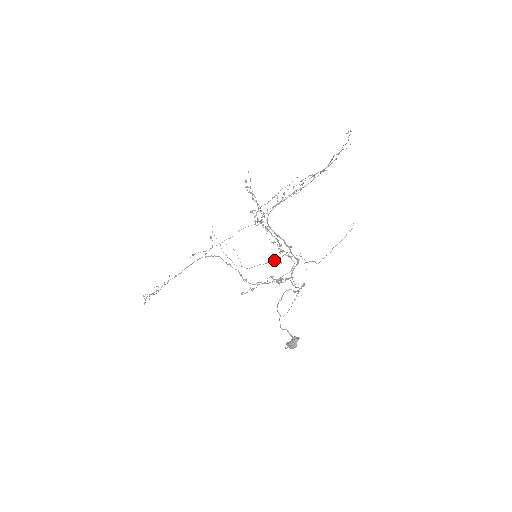
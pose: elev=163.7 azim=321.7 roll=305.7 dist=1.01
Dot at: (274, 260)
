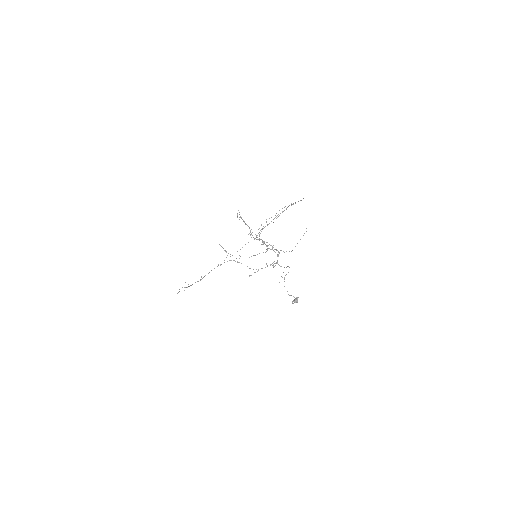
Dot at: occluded
